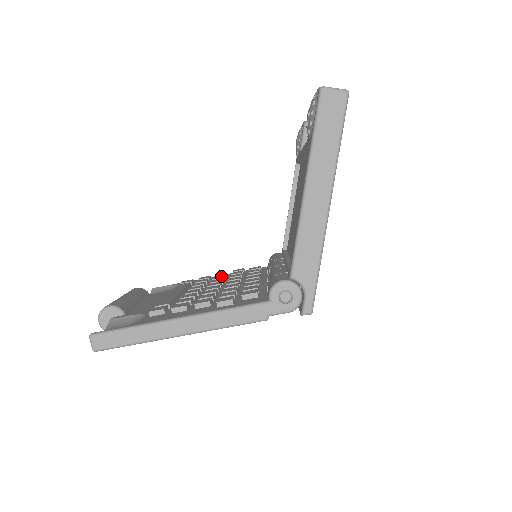
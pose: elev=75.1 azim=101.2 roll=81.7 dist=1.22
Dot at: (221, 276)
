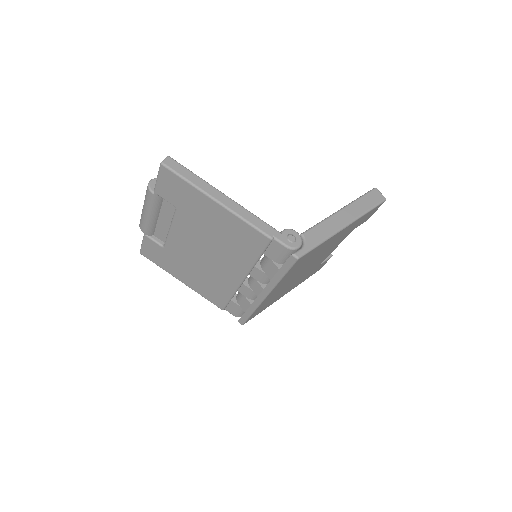
Dot at: occluded
